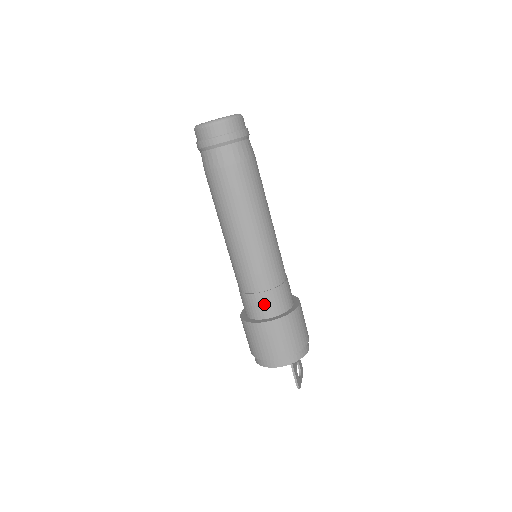
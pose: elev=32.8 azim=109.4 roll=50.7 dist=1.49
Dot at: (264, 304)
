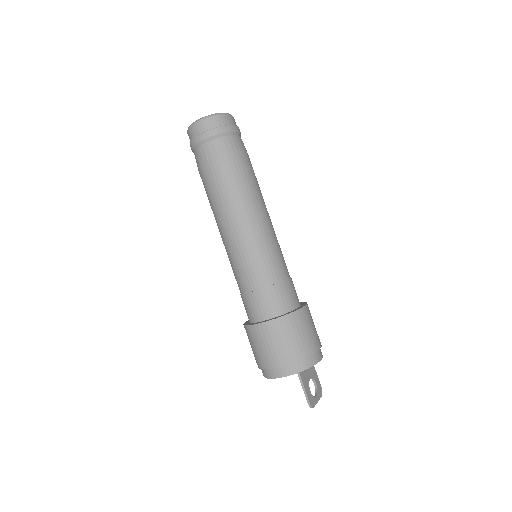
Dot at: (261, 303)
